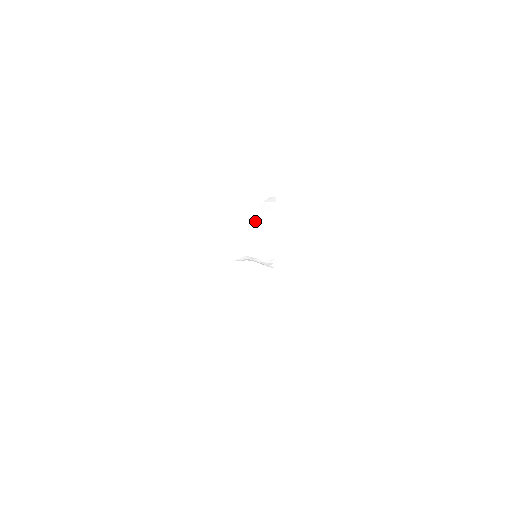
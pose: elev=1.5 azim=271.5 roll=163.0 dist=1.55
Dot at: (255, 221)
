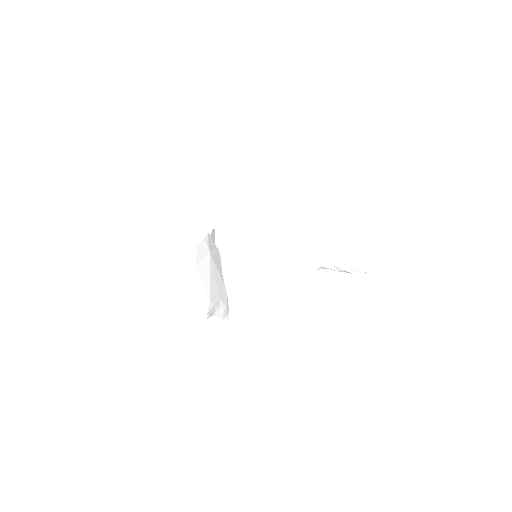
Dot at: (210, 259)
